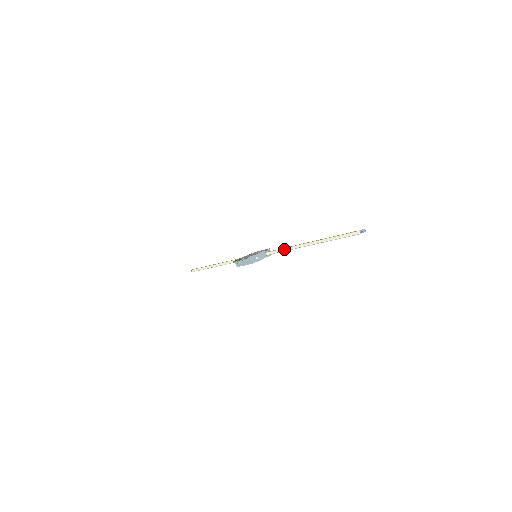
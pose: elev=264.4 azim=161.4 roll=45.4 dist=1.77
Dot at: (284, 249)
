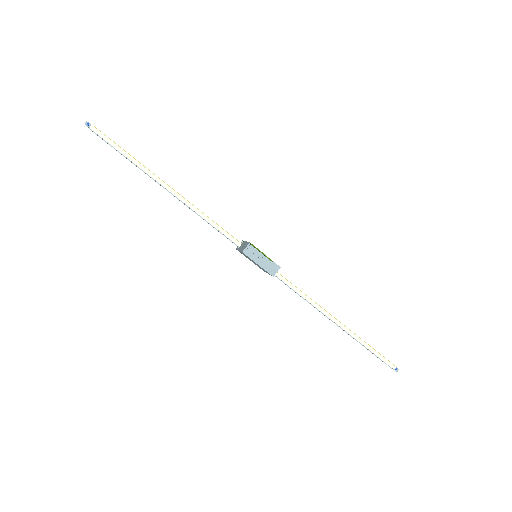
Dot at: (300, 291)
